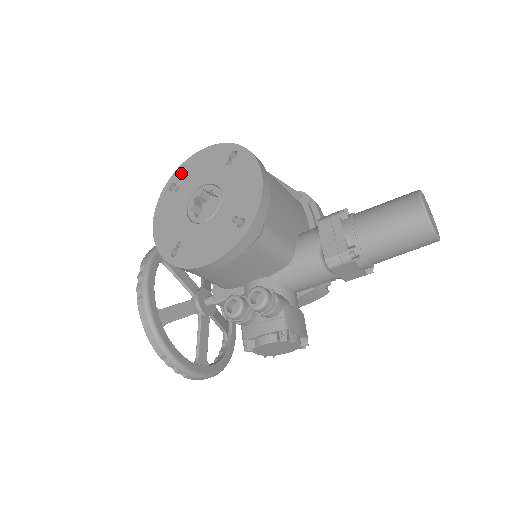
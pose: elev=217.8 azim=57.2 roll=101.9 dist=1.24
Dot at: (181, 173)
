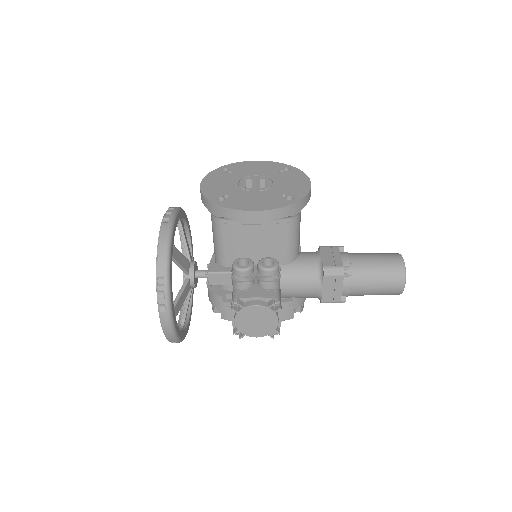
Dot at: (236, 166)
